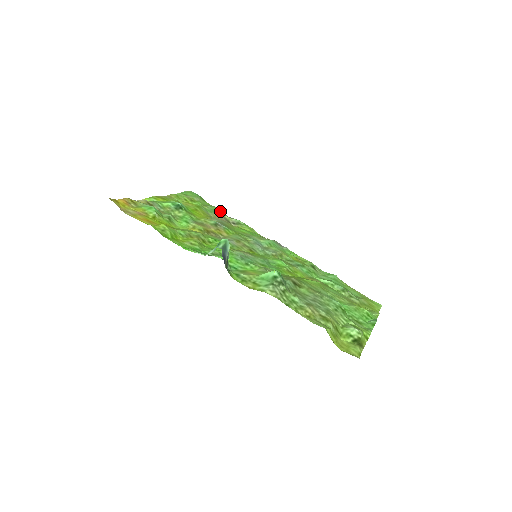
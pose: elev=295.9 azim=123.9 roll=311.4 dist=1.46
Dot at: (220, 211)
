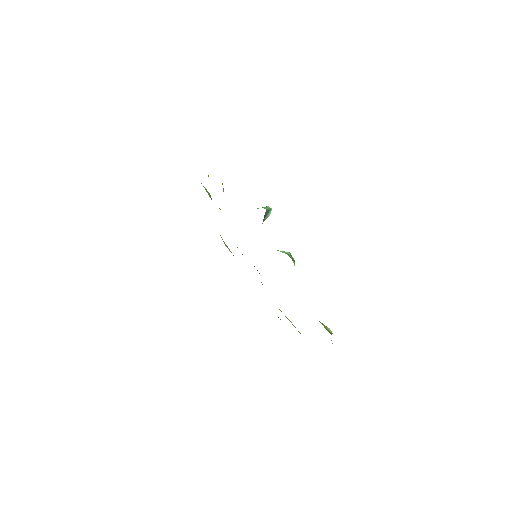
Dot at: occluded
